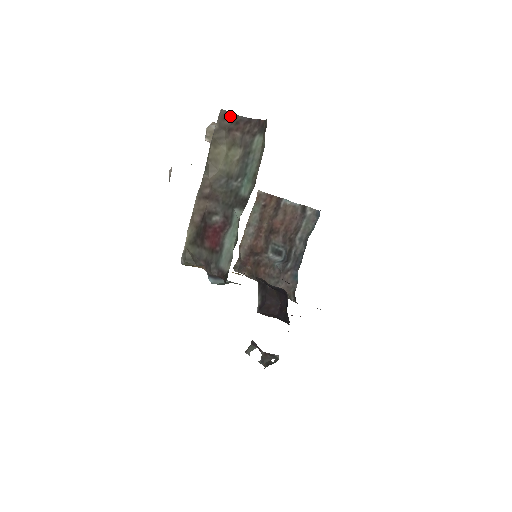
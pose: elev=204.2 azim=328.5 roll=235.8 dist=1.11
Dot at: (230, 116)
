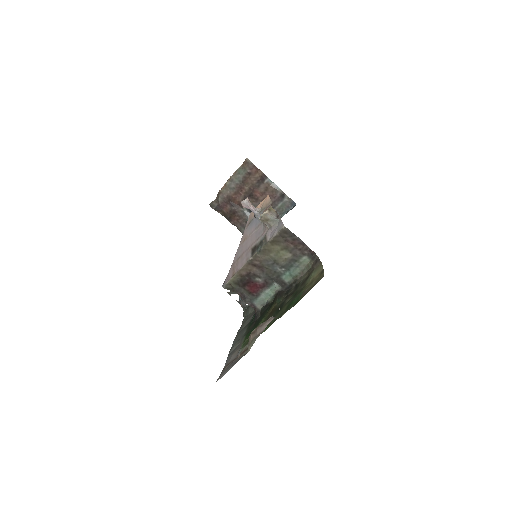
Dot at: (290, 233)
